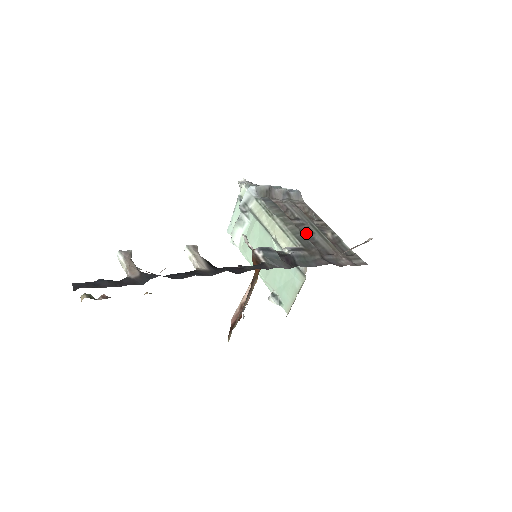
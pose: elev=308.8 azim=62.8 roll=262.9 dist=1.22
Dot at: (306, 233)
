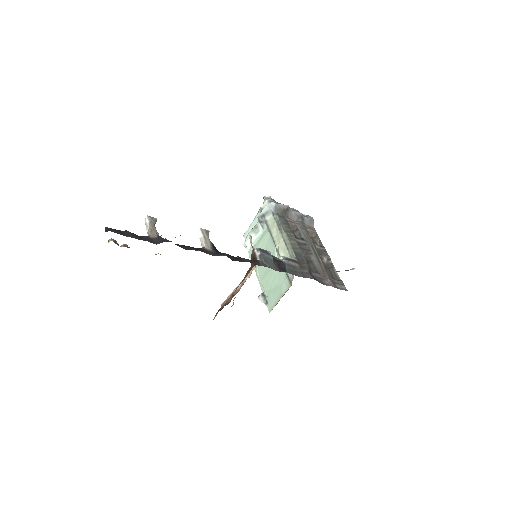
Dot at: (305, 252)
